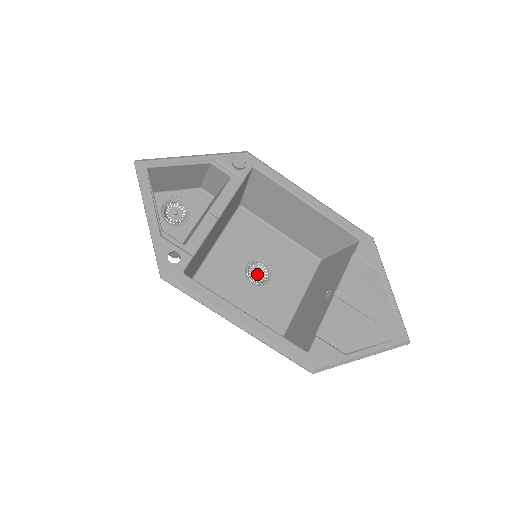
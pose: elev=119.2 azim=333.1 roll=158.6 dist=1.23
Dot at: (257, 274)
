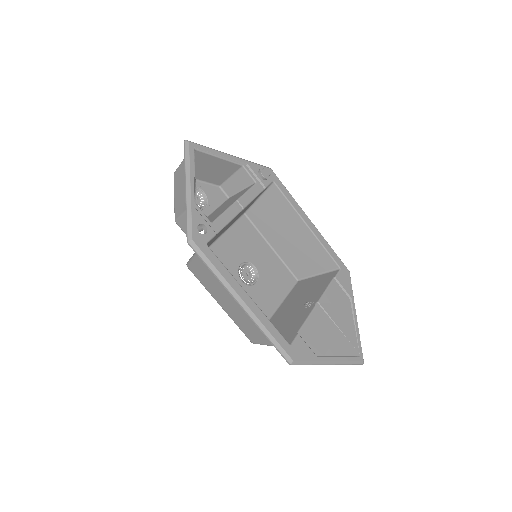
Dot at: (247, 275)
